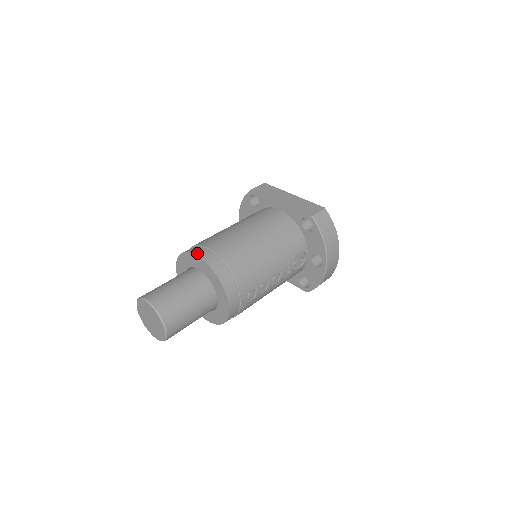
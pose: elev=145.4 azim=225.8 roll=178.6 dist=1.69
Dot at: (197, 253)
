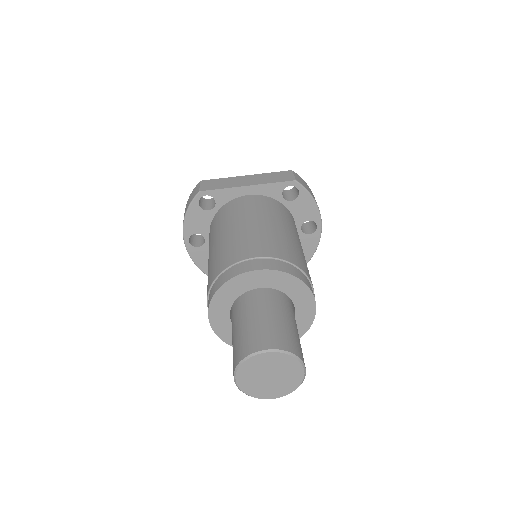
Dot at: (252, 268)
